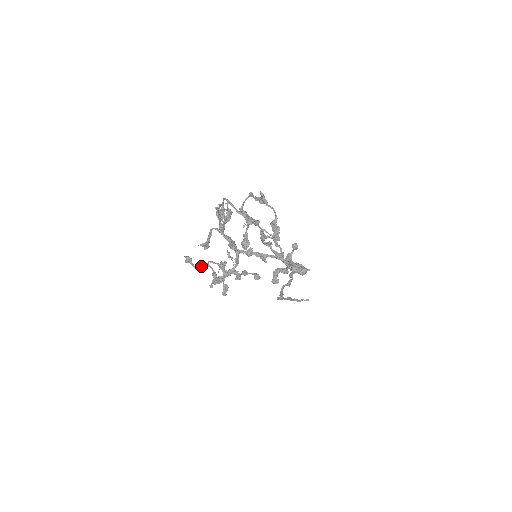
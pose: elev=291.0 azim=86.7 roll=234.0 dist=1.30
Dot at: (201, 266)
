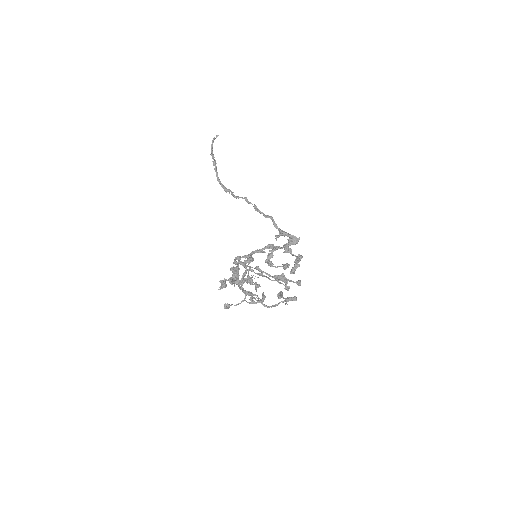
Dot at: occluded
